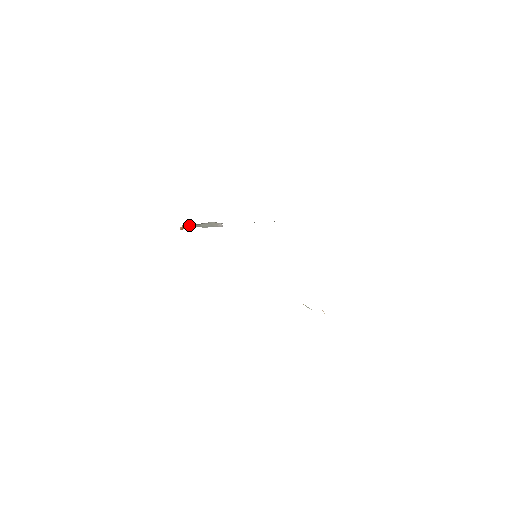
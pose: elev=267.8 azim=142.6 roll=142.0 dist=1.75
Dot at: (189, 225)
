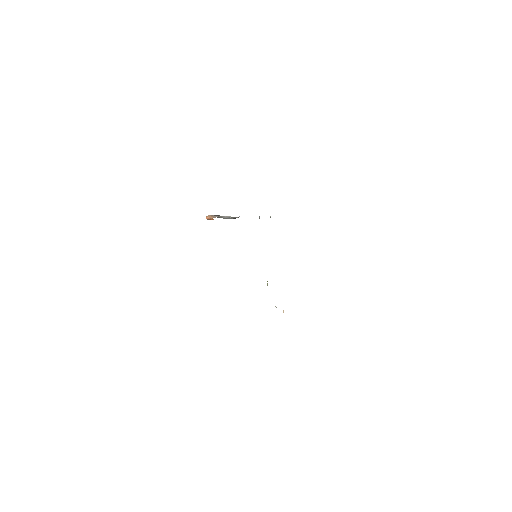
Dot at: (215, 216)
